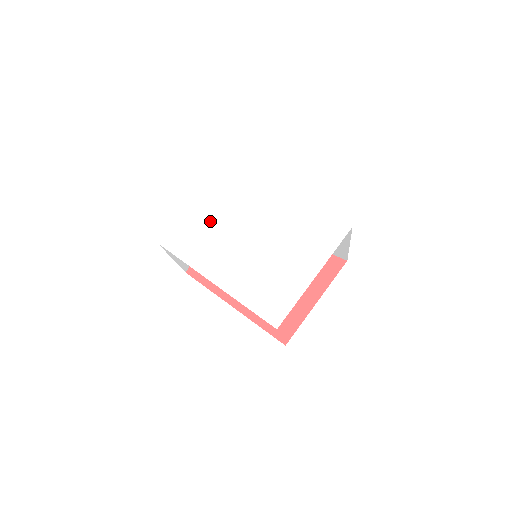
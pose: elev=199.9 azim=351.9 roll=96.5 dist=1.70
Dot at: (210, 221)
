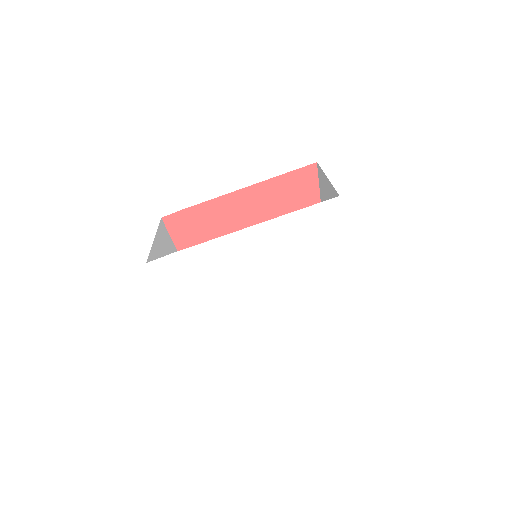
Dot at: (211, 298)
